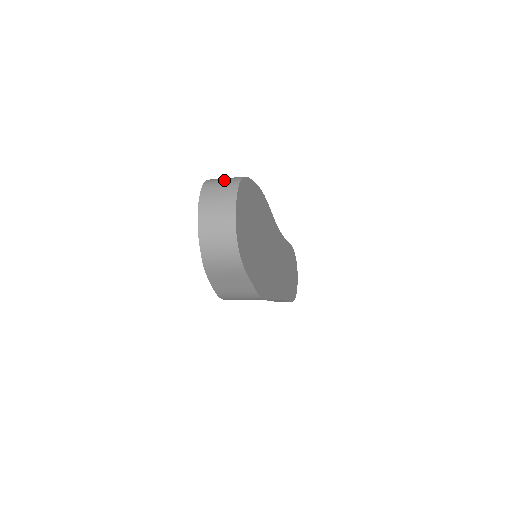
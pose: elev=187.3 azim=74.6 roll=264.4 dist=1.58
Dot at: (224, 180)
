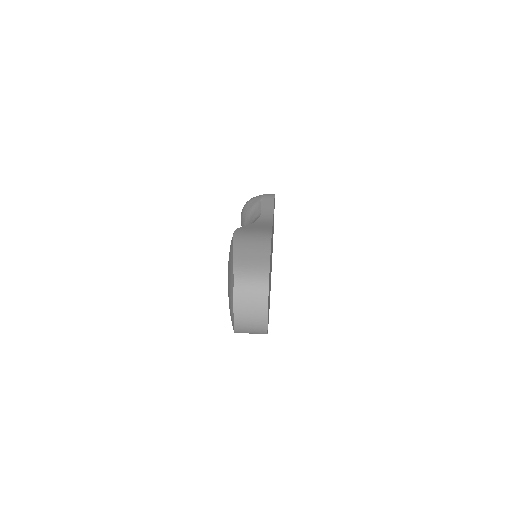
Dot at: (253, 282)
